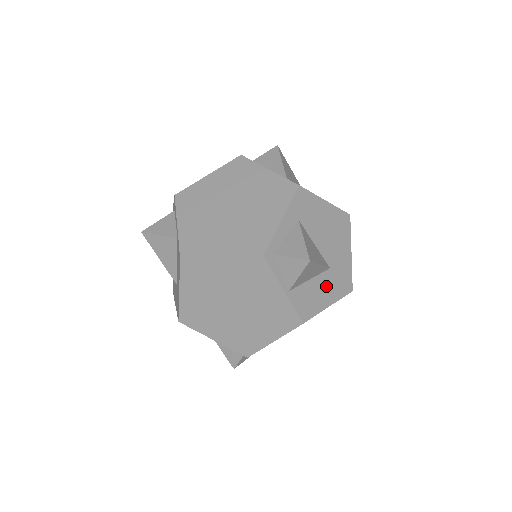
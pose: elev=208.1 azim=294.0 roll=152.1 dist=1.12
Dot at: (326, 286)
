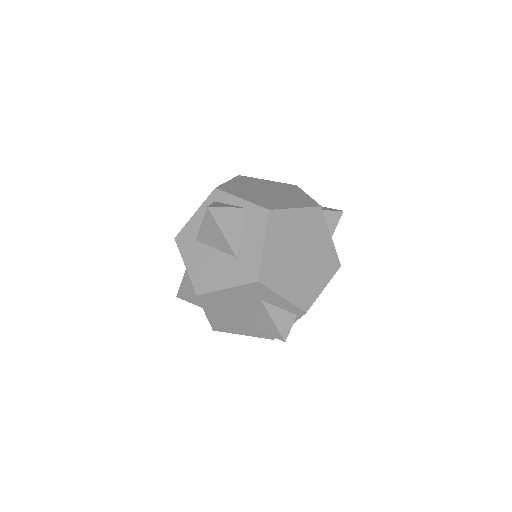
Dot at: occluded
